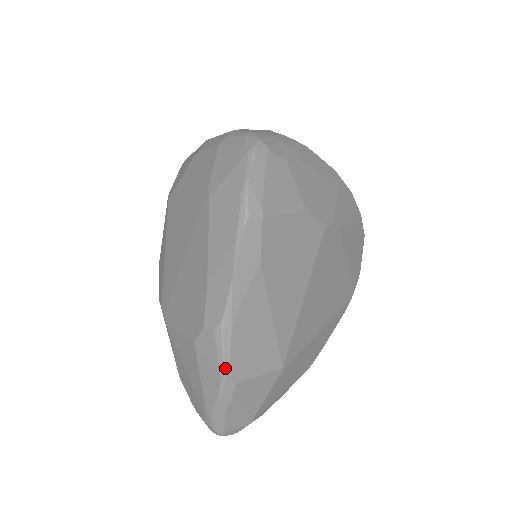
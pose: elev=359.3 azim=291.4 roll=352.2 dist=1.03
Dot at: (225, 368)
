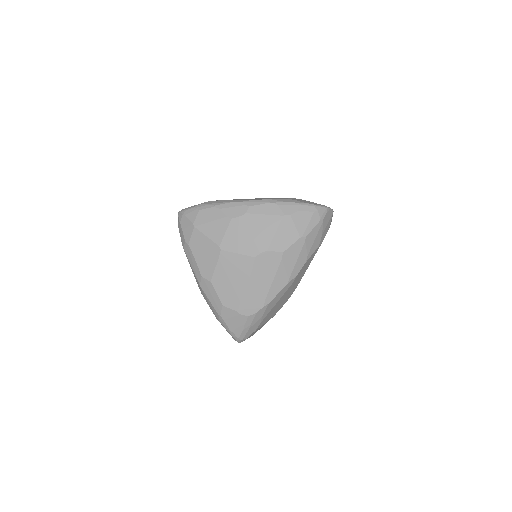
Dot at: occluded
